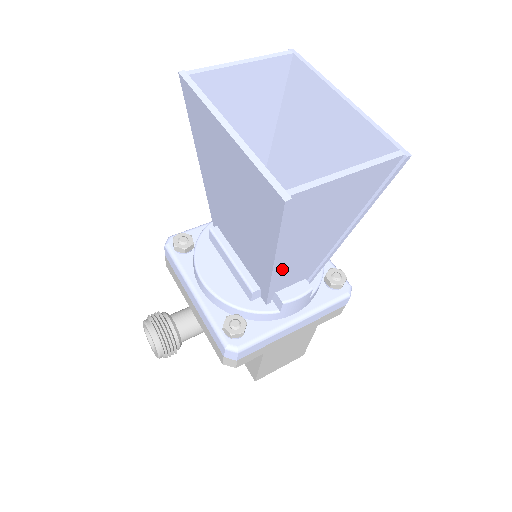
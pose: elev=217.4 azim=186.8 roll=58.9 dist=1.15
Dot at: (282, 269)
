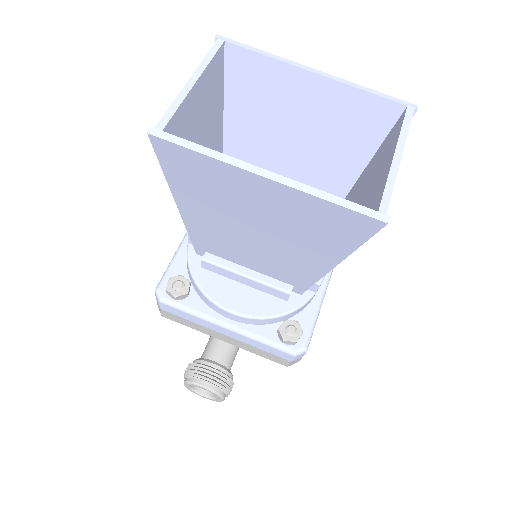
Dot at: occluded
